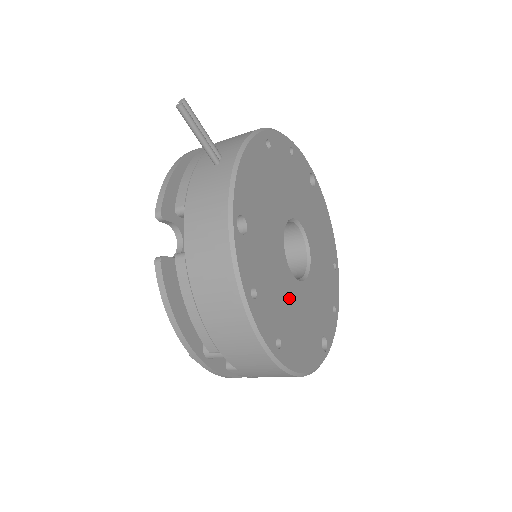
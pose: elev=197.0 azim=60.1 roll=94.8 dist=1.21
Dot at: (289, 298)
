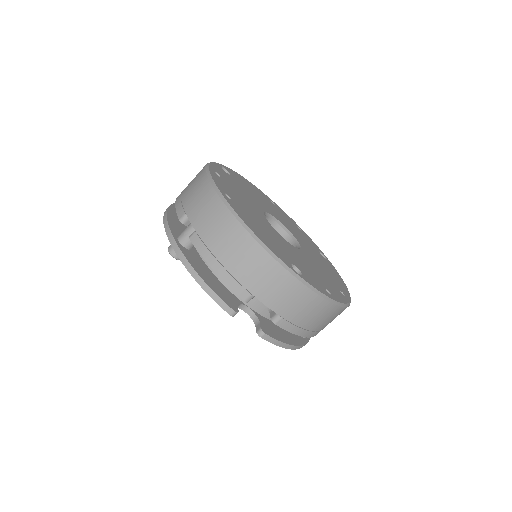
Dot at: (256, 215)
